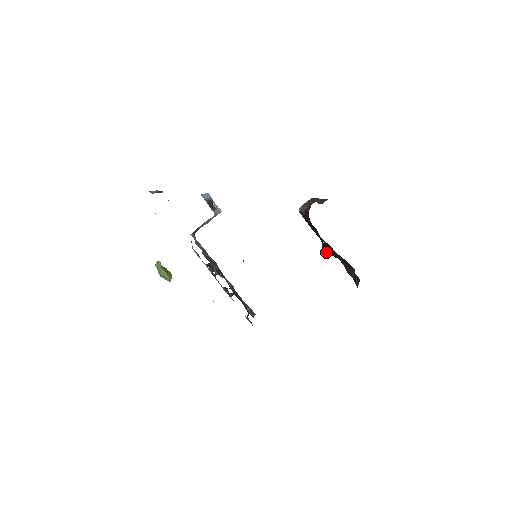
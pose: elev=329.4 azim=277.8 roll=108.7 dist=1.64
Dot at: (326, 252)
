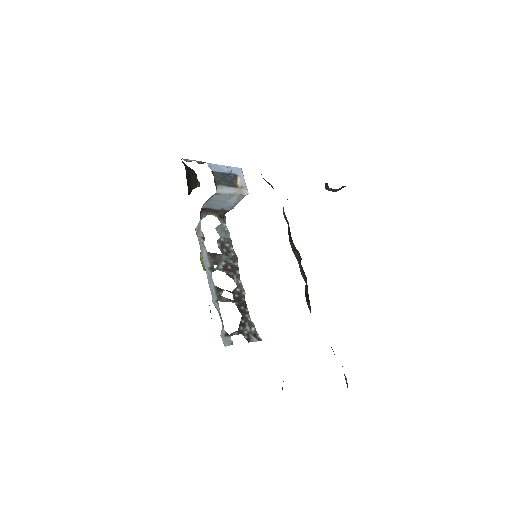
Dot at: occluded
